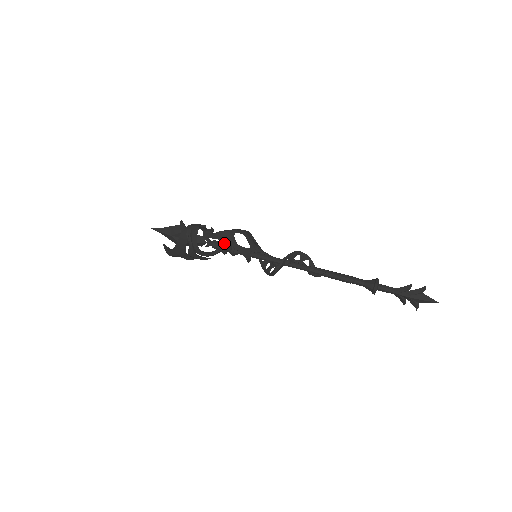
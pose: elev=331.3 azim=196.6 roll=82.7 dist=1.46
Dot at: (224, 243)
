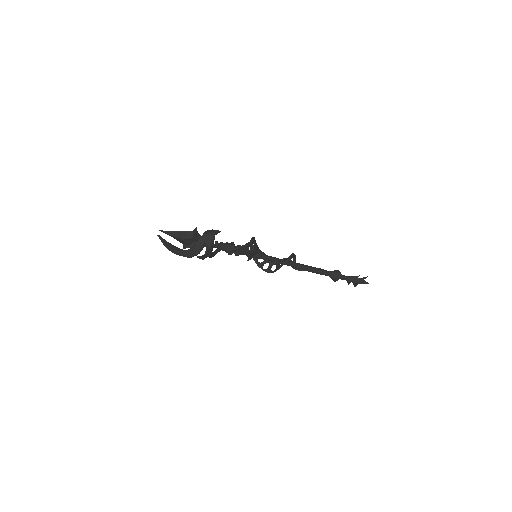
Dot at: (233, 247)
